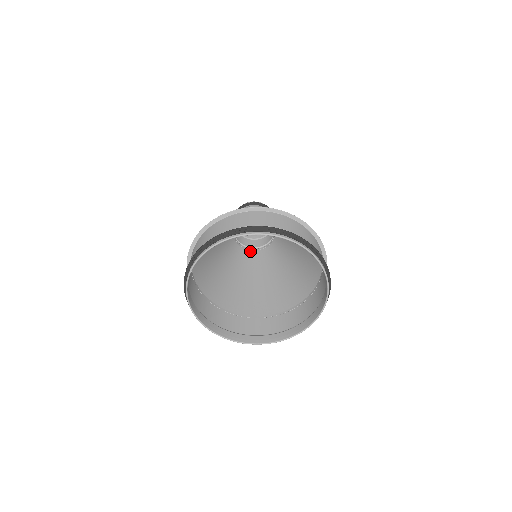
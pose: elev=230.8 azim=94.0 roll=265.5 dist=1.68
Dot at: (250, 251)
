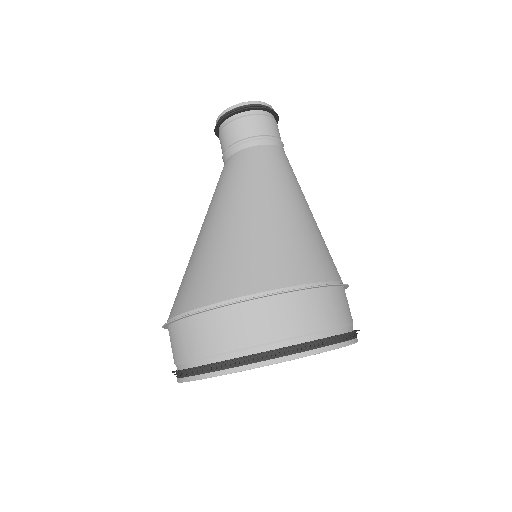
Dot at: occluded
